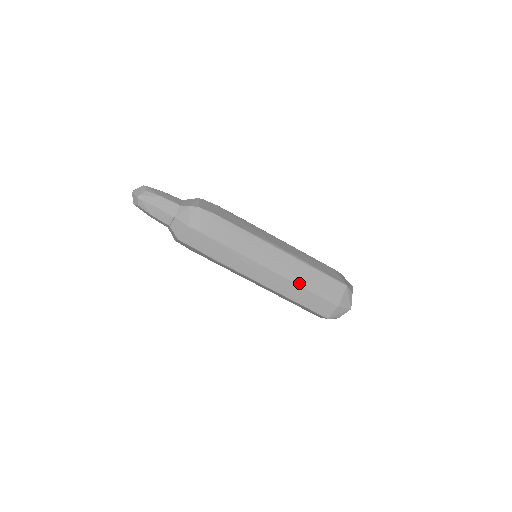
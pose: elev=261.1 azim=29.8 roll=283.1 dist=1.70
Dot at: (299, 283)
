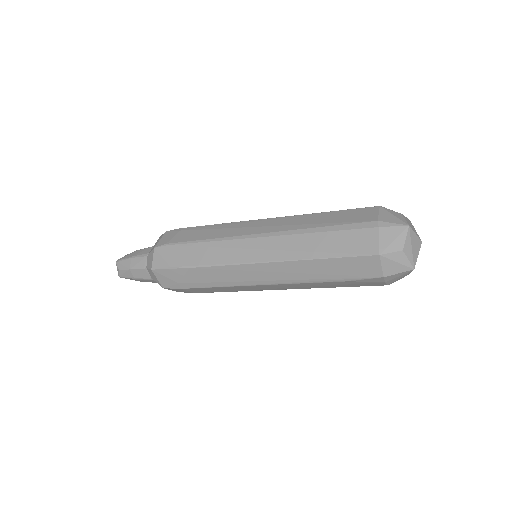
Dot at: (302, 231)
